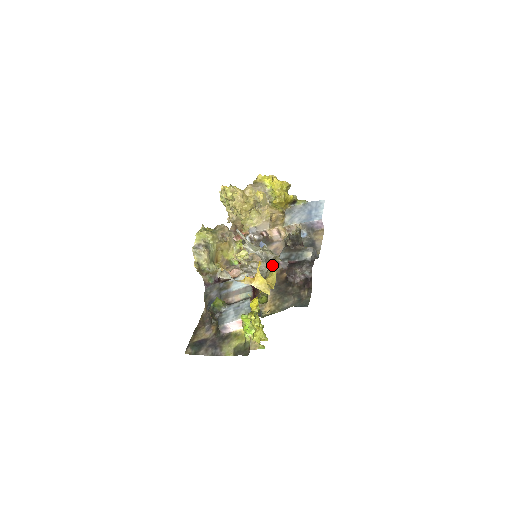
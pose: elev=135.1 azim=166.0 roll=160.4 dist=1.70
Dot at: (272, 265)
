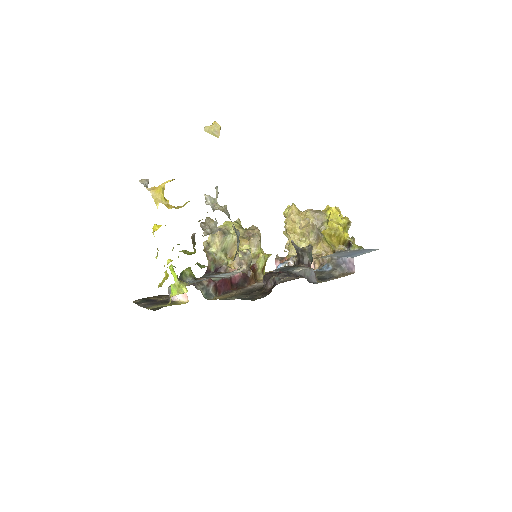
Dot at: occluded
